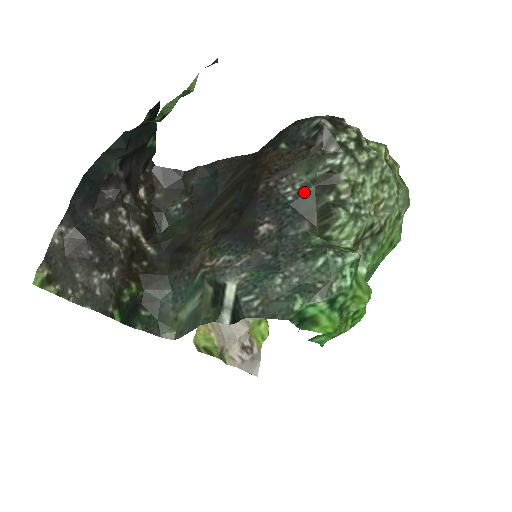
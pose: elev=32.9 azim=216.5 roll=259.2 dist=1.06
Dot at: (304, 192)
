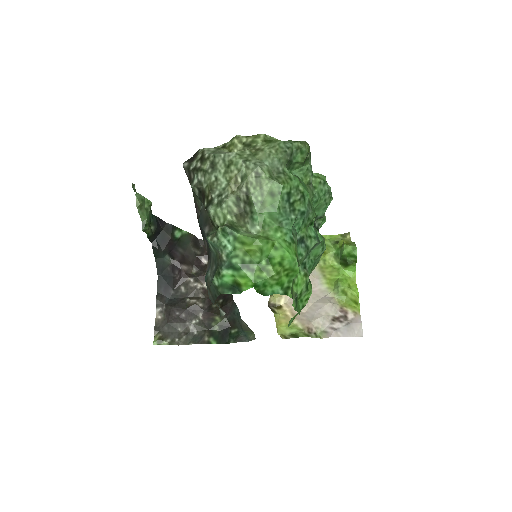
Dot at: (200, 210)
